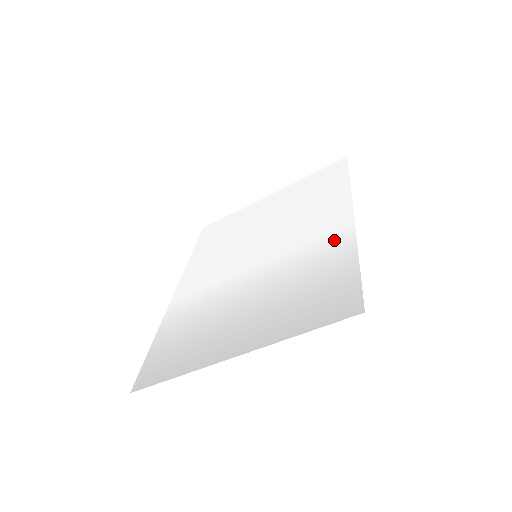
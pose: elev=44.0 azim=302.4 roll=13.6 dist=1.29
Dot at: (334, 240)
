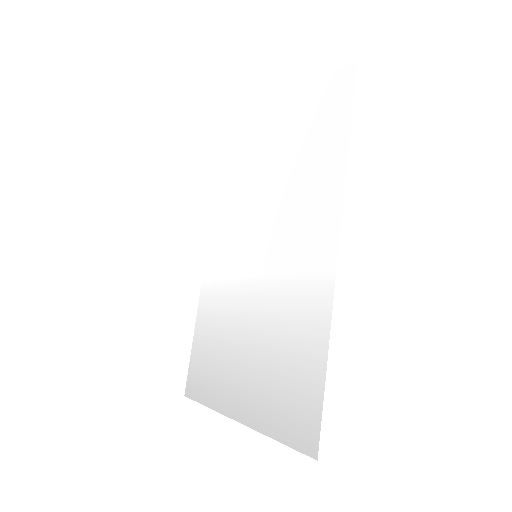
Dot at: (314, 292)
